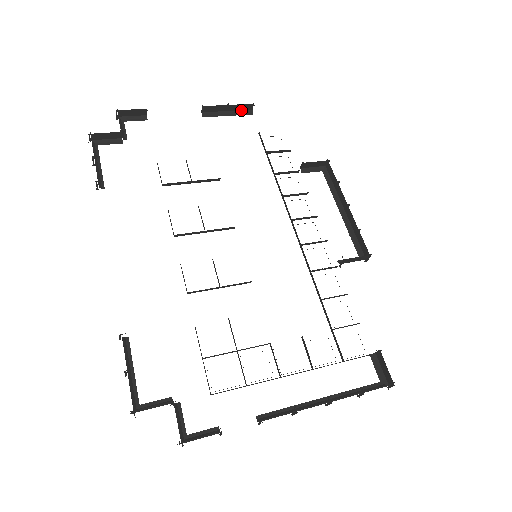
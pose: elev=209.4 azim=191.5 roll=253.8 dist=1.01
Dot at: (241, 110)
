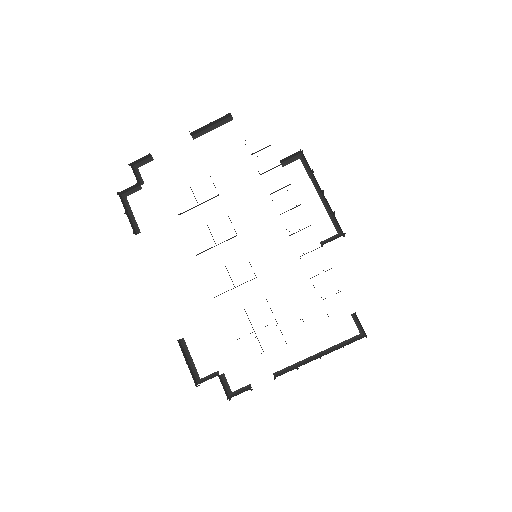
Dot at: (222, 120)
